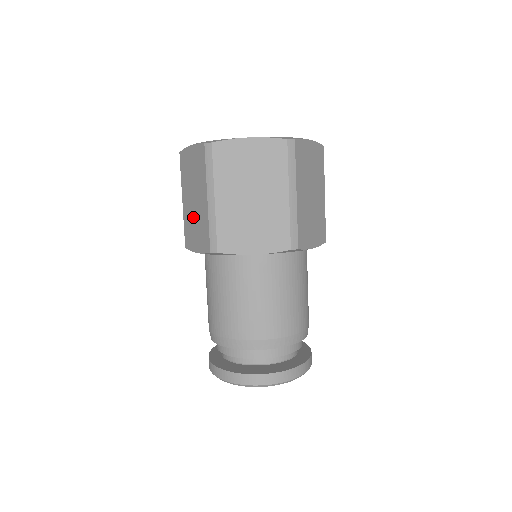
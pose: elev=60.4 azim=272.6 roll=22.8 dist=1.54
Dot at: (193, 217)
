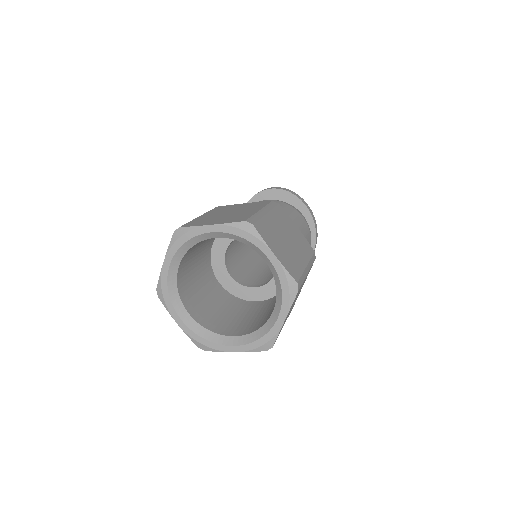
Dot at: occluded
